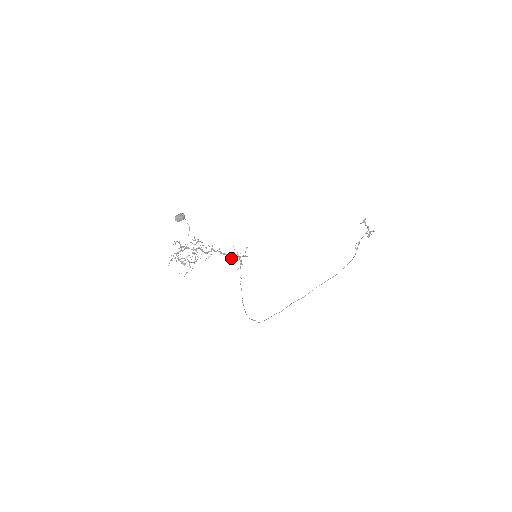
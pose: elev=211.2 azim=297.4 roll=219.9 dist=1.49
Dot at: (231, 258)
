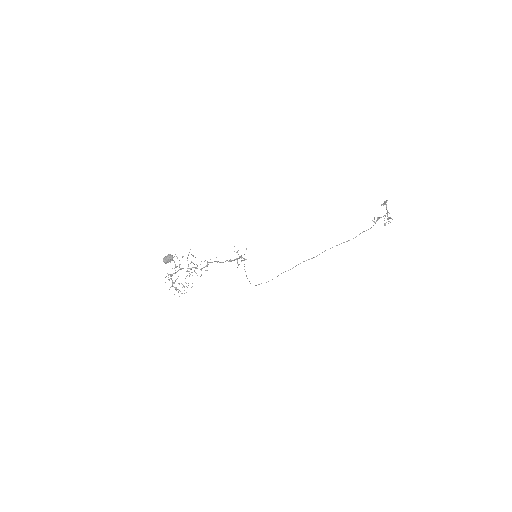
Dot at: (230, 261)
